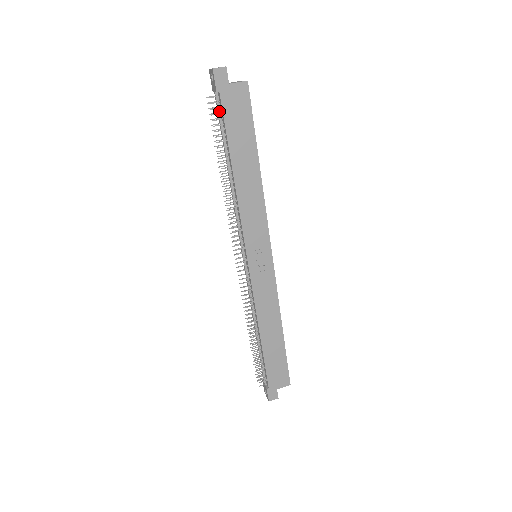
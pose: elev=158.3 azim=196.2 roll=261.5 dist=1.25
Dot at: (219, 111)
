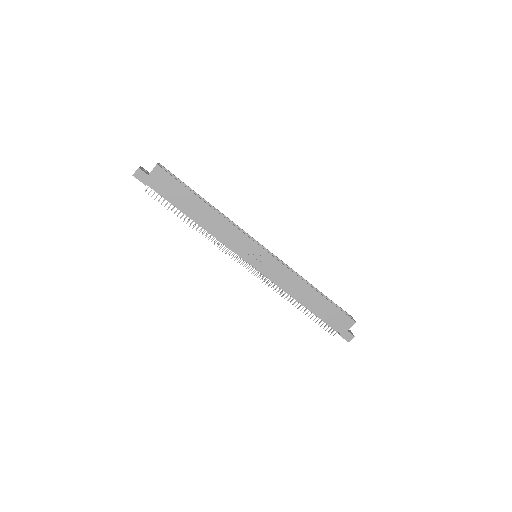
Dot at: (158, 193)
